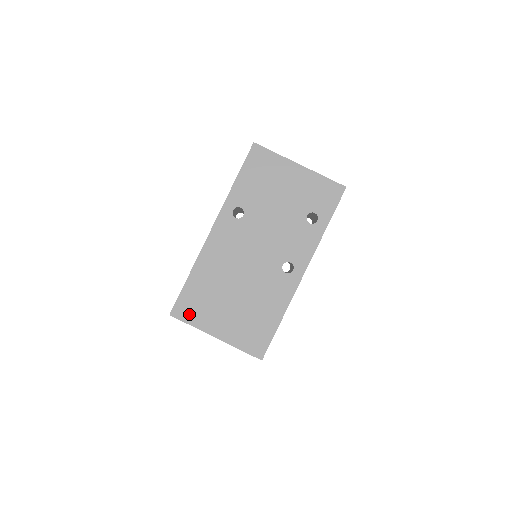
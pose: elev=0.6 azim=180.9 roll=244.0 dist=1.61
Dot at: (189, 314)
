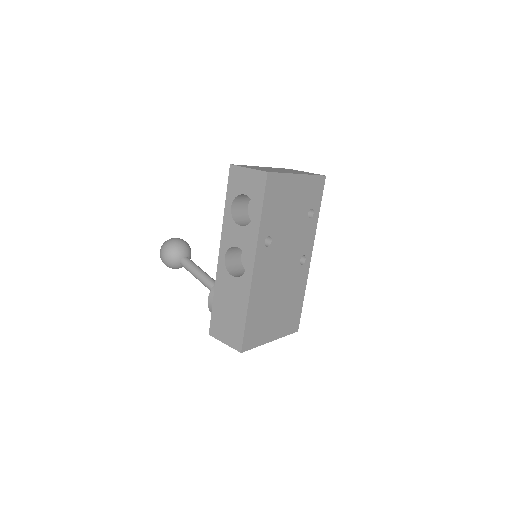
Dot at: (253, 341)
